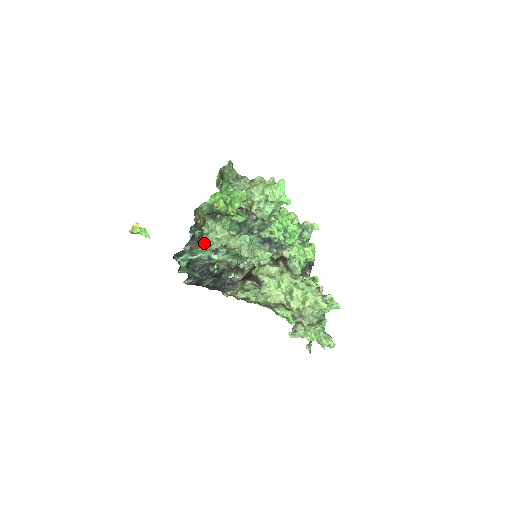
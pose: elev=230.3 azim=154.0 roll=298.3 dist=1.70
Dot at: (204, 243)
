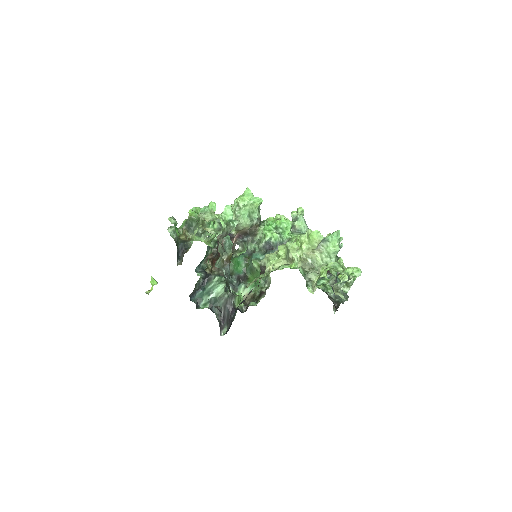
Dot at: occluded
